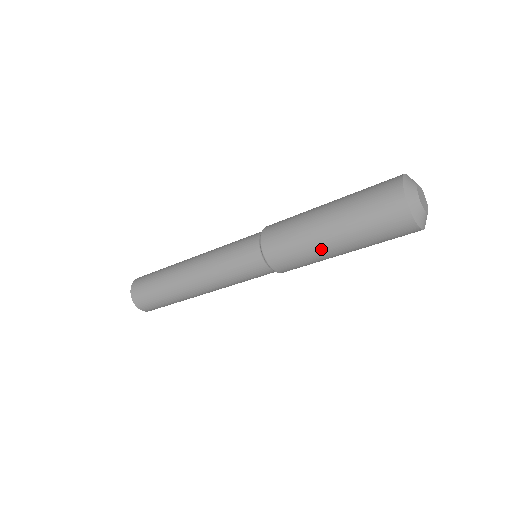
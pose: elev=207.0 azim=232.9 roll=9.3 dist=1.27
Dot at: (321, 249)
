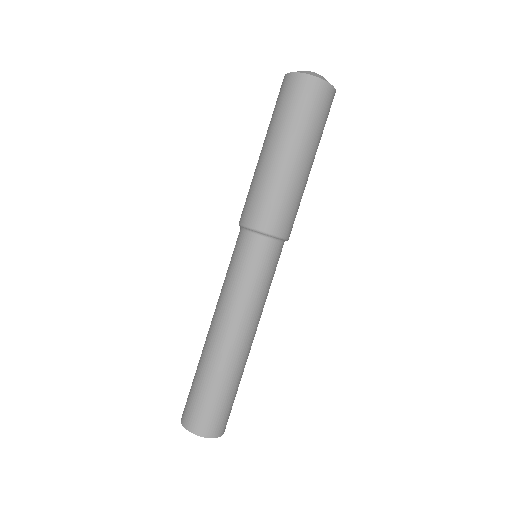
Dot at: (271, 167)
